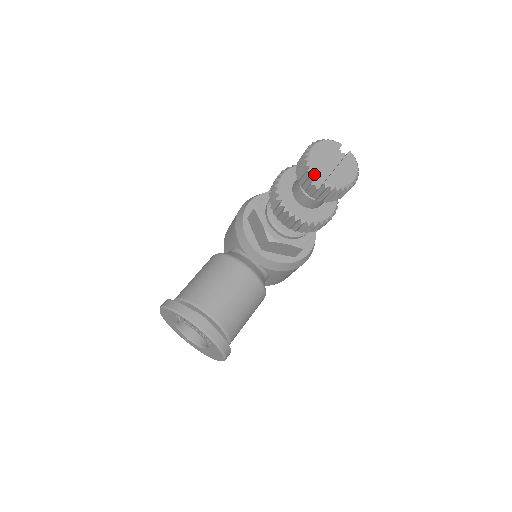
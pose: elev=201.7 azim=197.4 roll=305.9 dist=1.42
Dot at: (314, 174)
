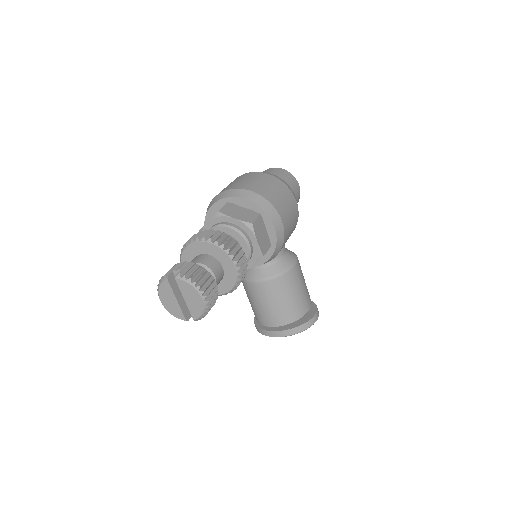
Dot at: occluded
